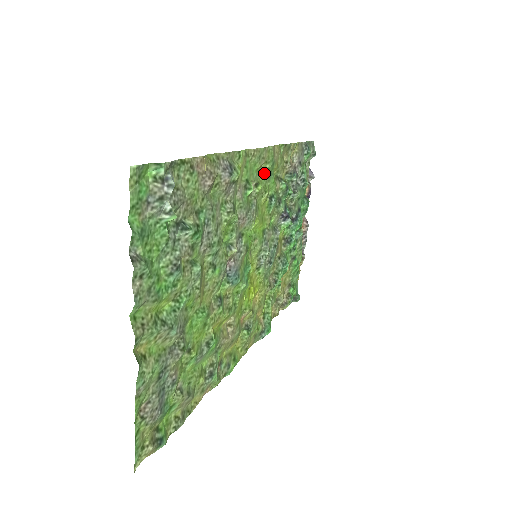
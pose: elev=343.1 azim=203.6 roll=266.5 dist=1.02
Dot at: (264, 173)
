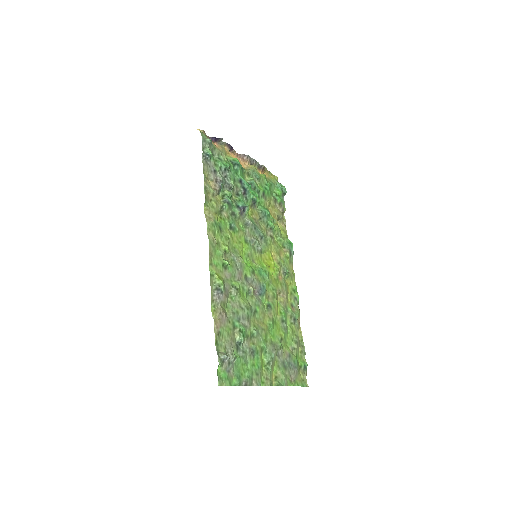
Dot at: (219, 238)
